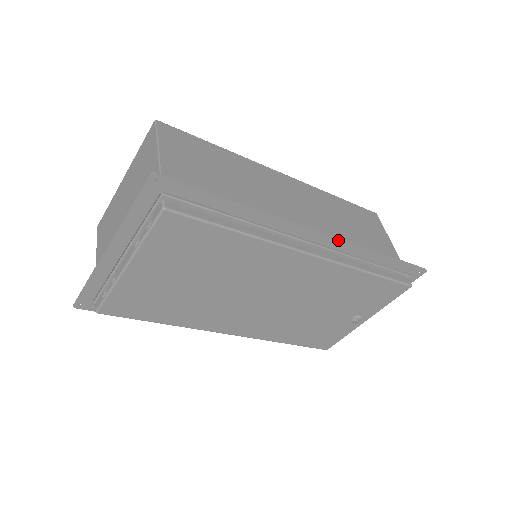
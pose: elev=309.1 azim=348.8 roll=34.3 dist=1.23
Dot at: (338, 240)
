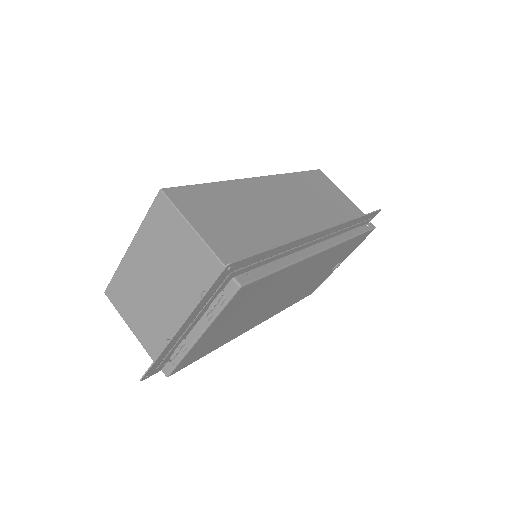
Dot at: (335, 227)
